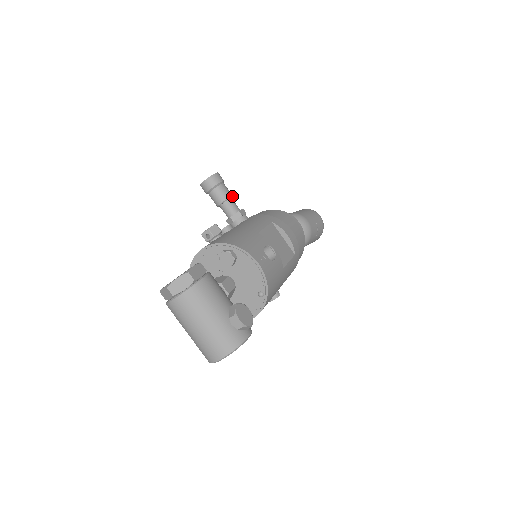
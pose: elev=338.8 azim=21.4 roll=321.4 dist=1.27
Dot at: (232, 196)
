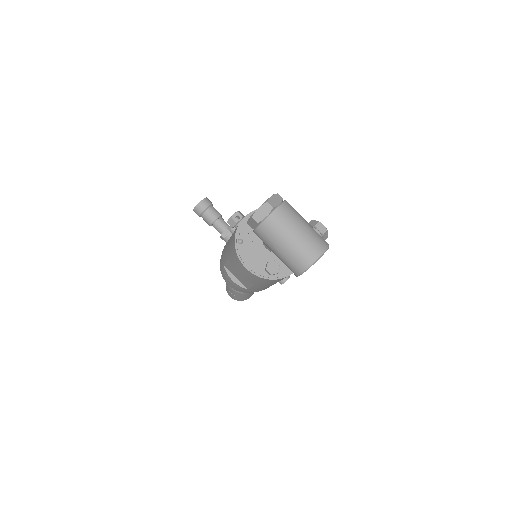
Dot at: occluded
